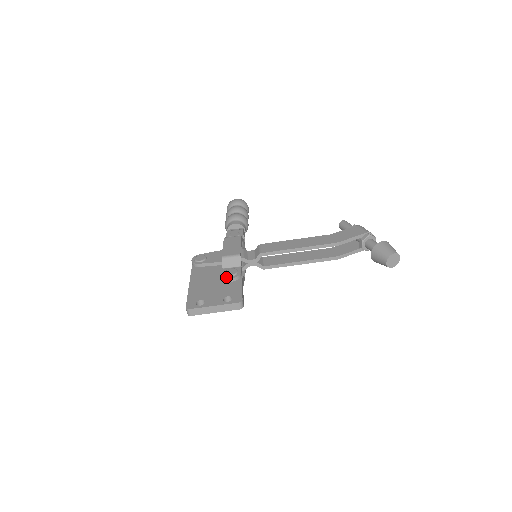
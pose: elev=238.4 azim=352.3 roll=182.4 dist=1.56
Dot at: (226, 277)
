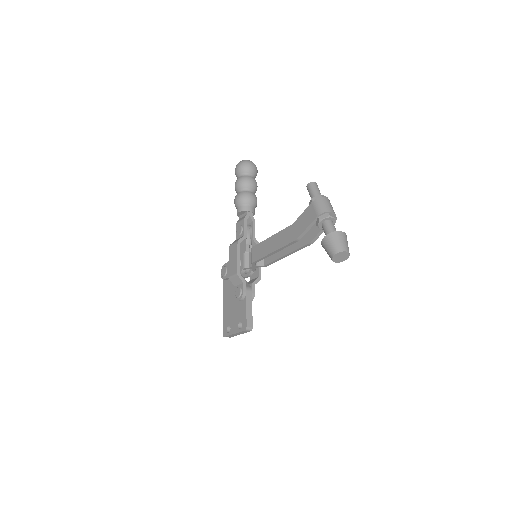
Dot at: (236, 299)
